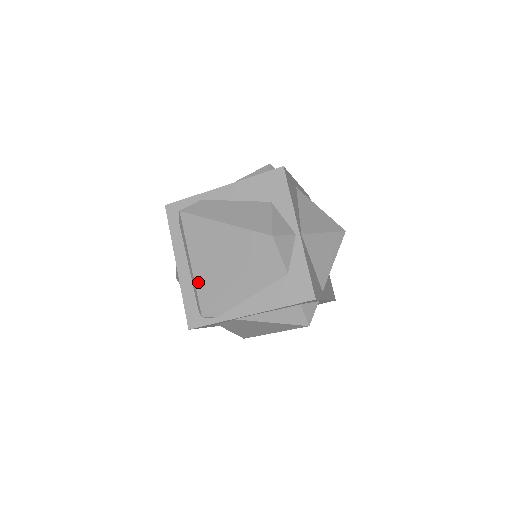
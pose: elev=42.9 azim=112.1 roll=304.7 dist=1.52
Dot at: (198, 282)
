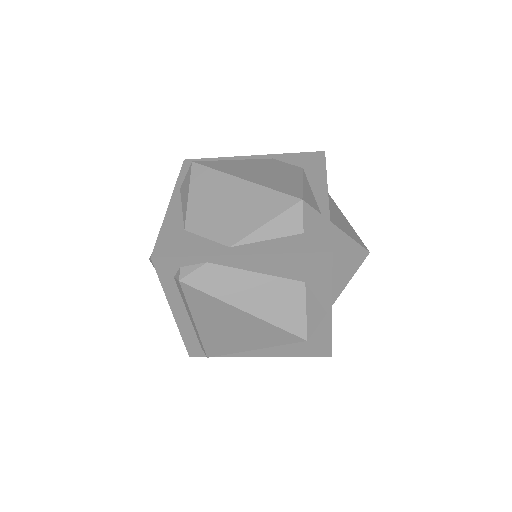
Dot at: (204, 338)
